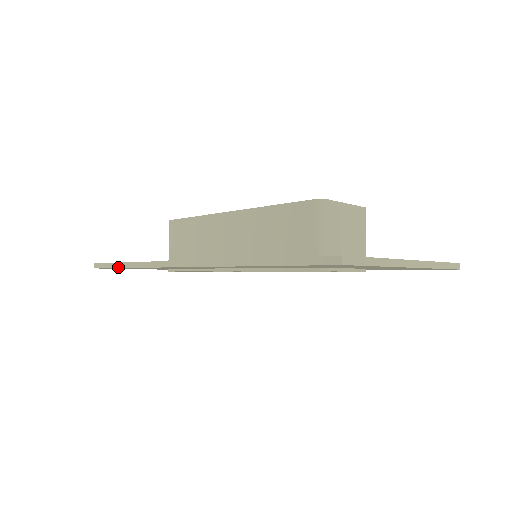
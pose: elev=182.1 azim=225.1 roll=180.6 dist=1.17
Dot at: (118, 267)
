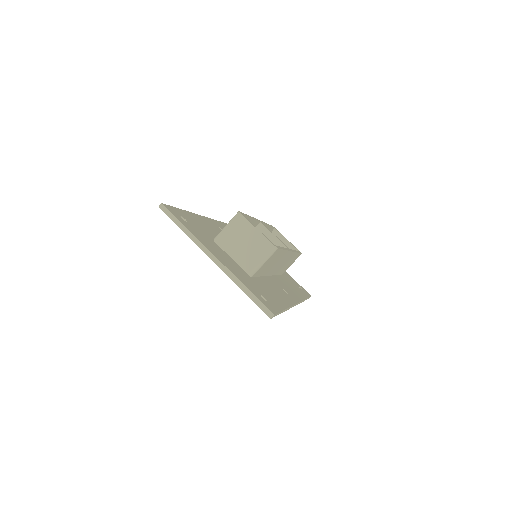
Dot at: occluded
